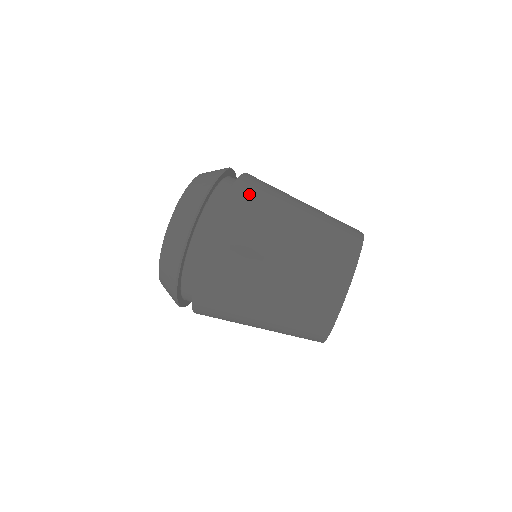
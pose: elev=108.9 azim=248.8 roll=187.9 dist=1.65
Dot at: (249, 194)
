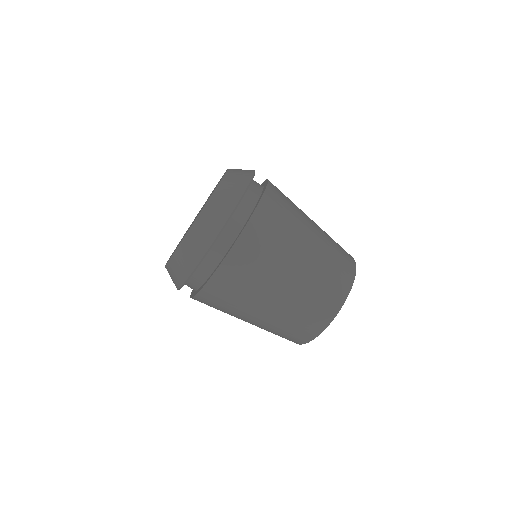
Dot at: (280, 196)
